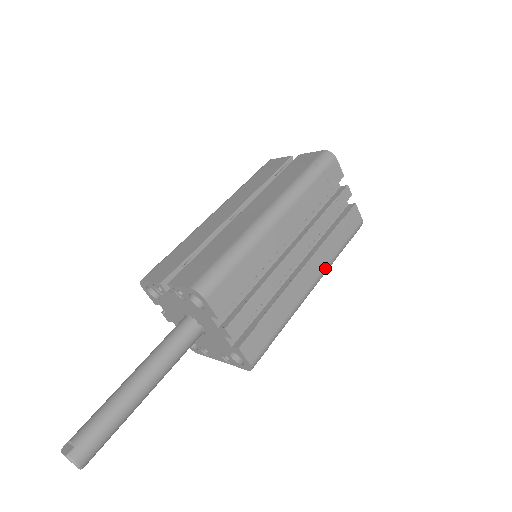
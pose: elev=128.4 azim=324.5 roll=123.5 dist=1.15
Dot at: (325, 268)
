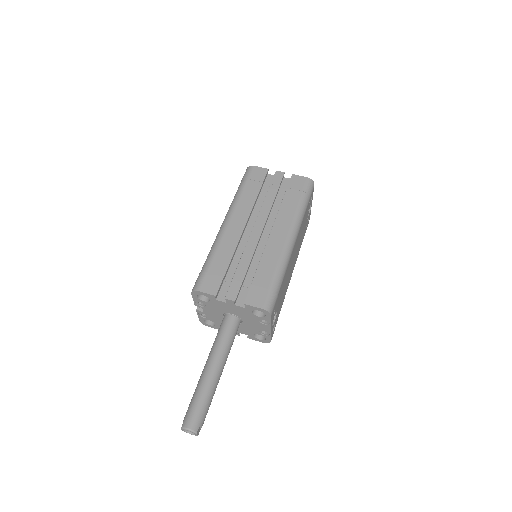
Dot at: (292, 223)
